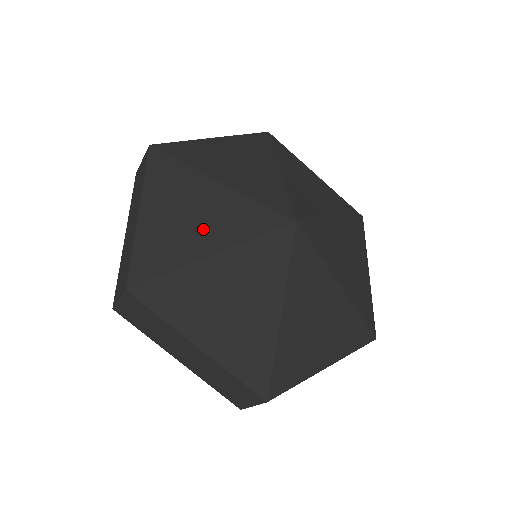
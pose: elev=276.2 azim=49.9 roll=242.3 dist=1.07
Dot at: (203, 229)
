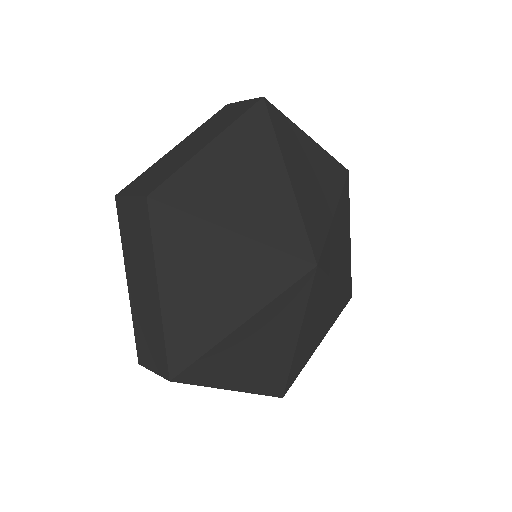
Dot at: (277, 344)
